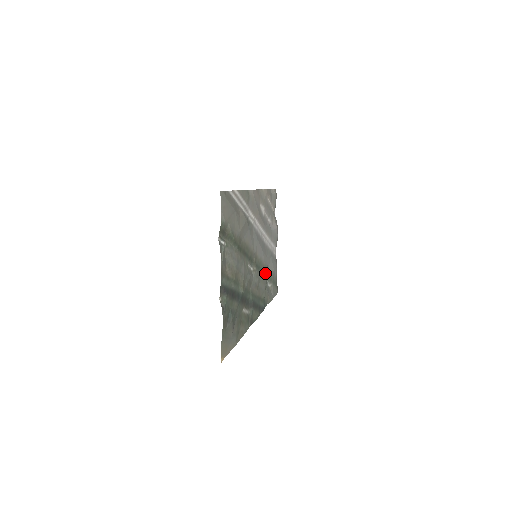
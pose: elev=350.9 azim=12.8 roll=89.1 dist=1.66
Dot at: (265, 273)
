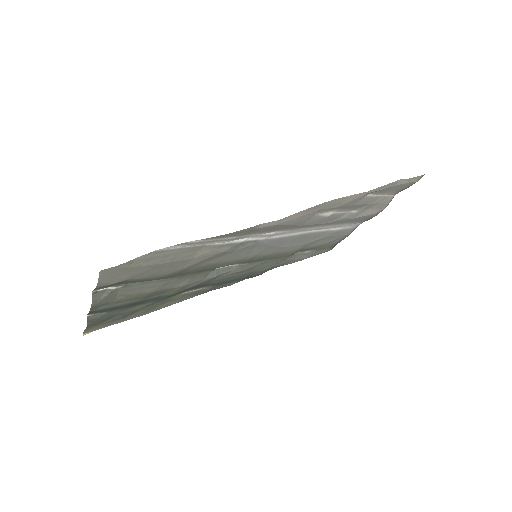
Dot at: (286, 255)
